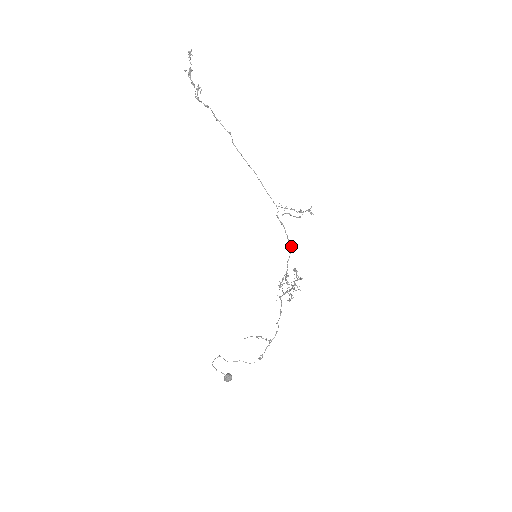
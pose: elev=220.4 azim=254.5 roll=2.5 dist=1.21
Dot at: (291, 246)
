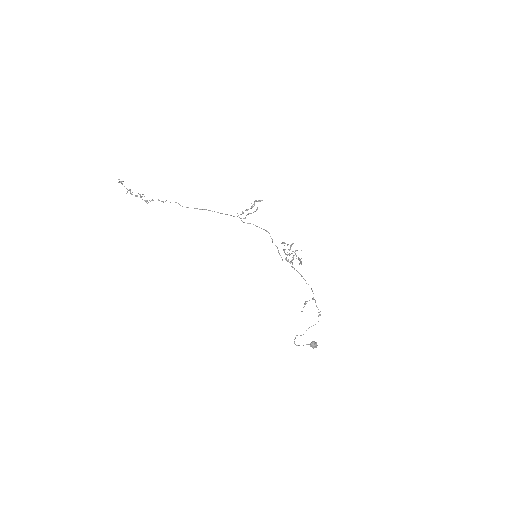
Dot at: (267, 231)
